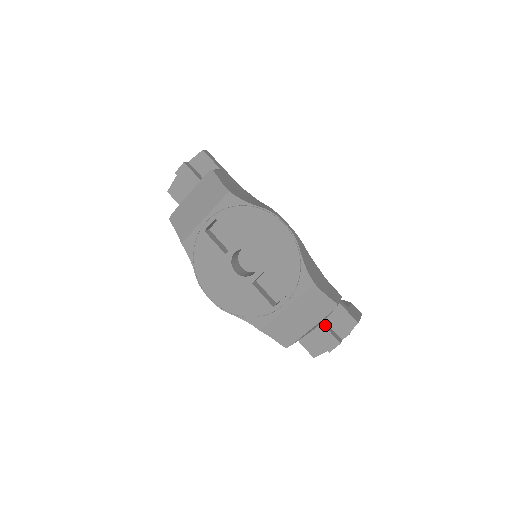
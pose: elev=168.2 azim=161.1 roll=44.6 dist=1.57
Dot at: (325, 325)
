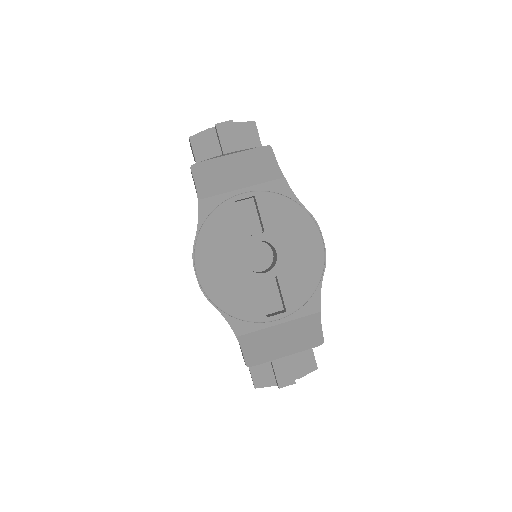
Dot at: occluded
